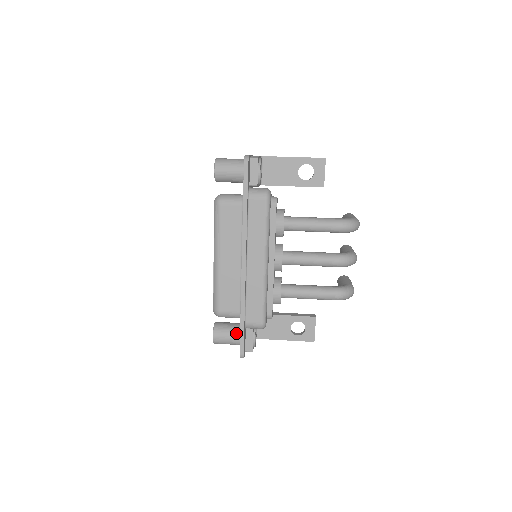
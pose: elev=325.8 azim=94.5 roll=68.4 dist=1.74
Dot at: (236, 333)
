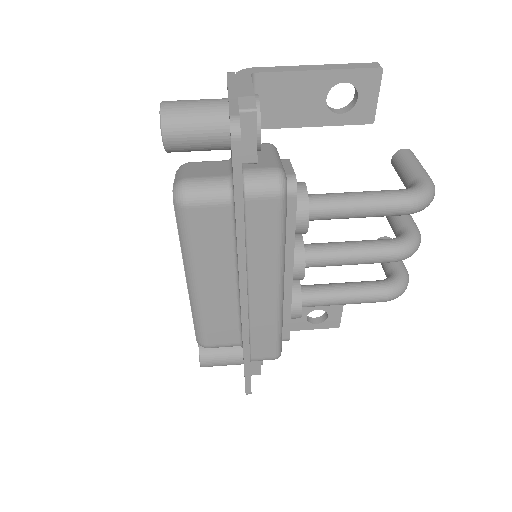
Dot at: (234, 356)
